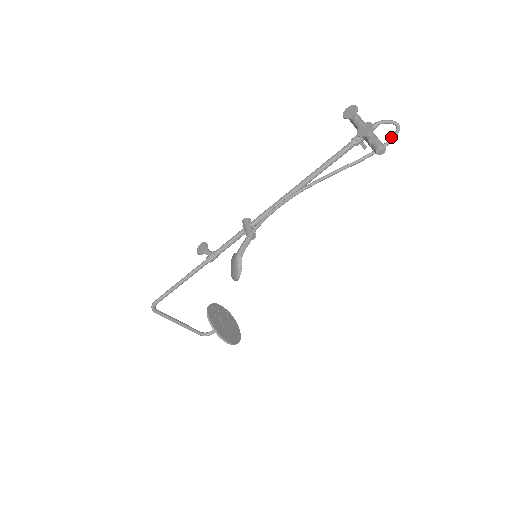
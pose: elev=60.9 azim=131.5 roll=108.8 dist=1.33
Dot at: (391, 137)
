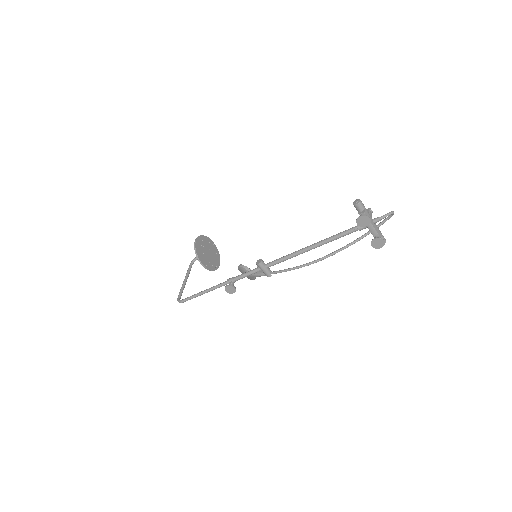
Dot at: (386, 220)
